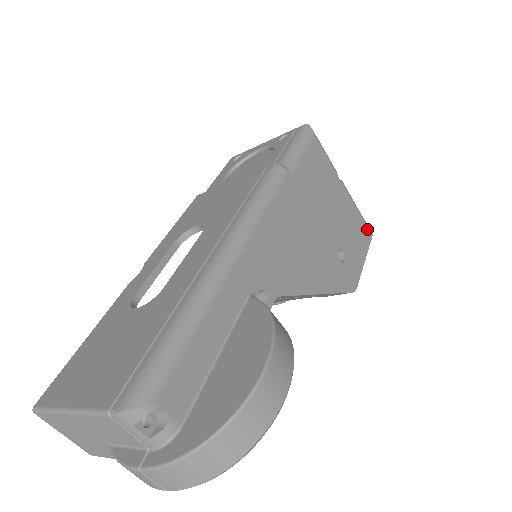
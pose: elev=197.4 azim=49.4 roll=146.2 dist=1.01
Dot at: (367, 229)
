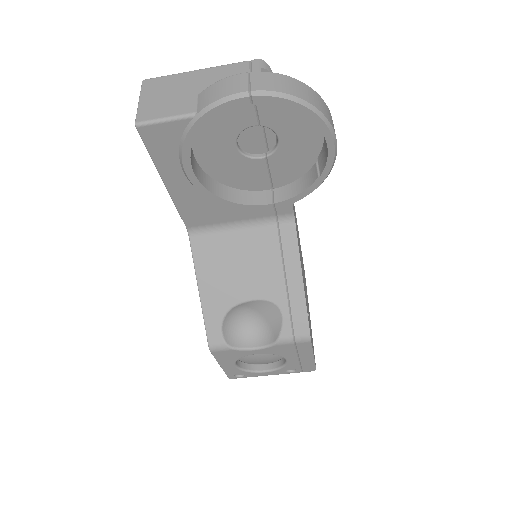
Dot at: occluded
